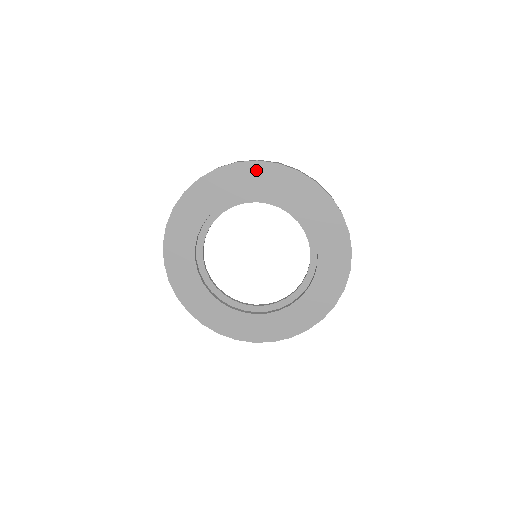
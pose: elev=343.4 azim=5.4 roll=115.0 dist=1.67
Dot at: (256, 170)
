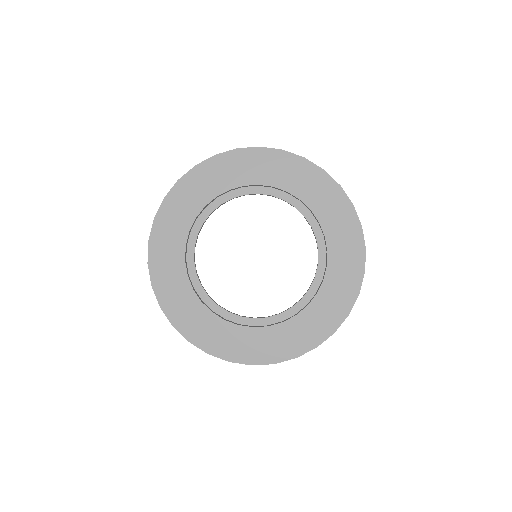
Dot at: (332, 191)
